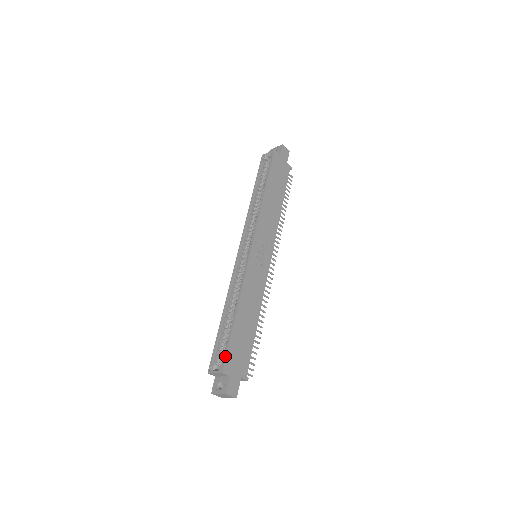
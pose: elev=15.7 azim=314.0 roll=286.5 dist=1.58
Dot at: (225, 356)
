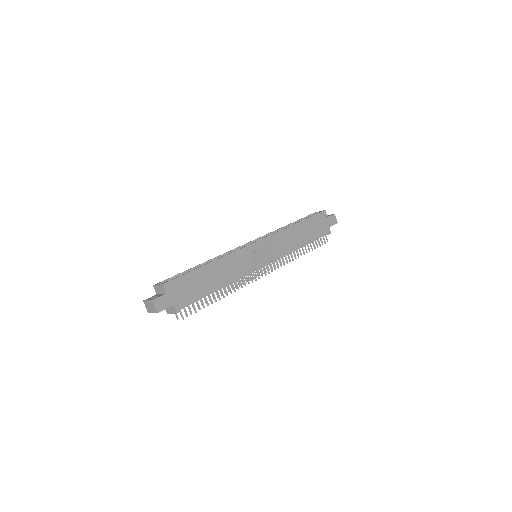
Dot at: (174, 278)
